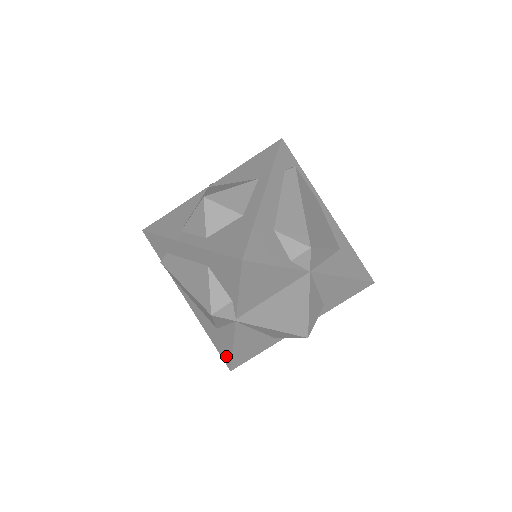
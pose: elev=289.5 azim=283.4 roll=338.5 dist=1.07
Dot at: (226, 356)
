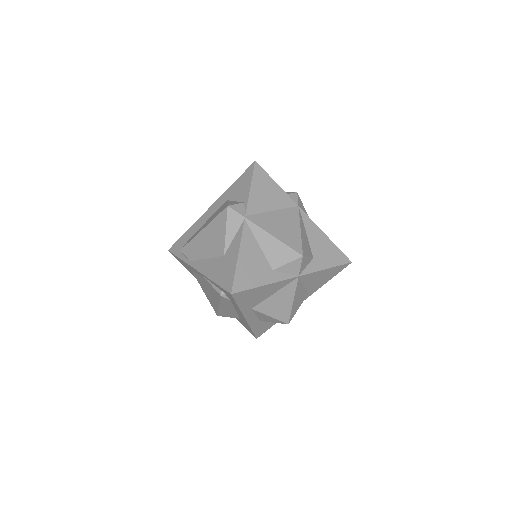
Dot at: (229, 278)
